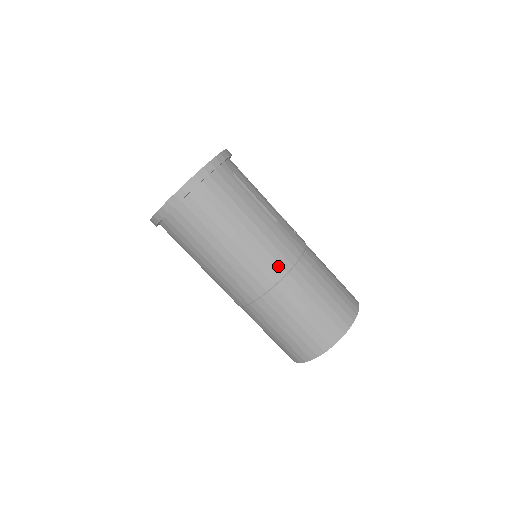
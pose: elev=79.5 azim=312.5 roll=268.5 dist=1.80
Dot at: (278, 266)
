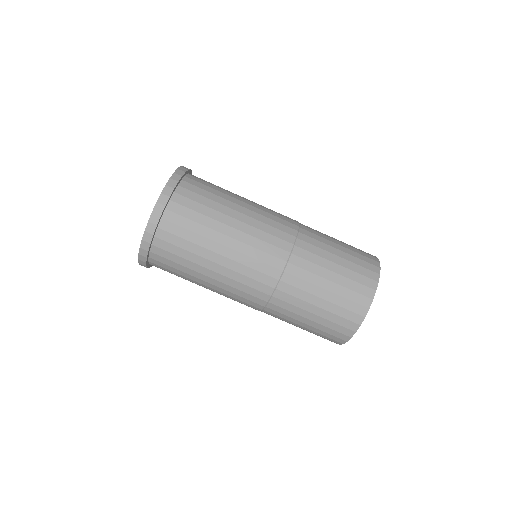
Dot at: (288, 223)
